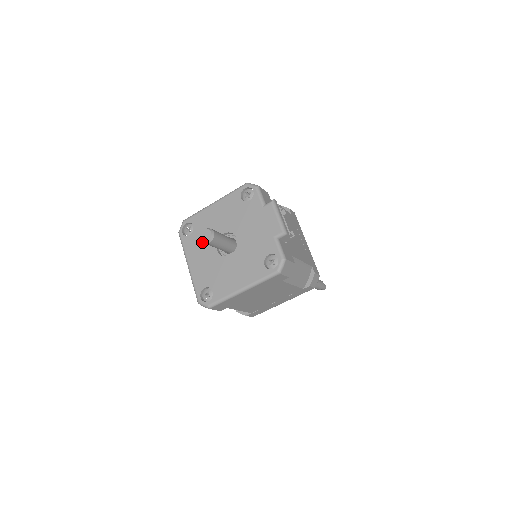
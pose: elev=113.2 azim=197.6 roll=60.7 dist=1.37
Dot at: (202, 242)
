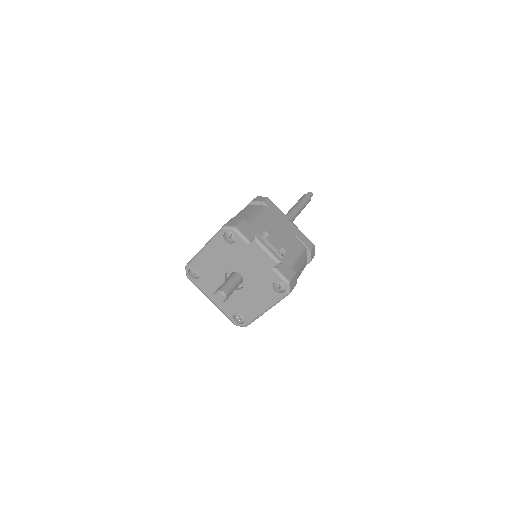
Dot at: (212, 282)
